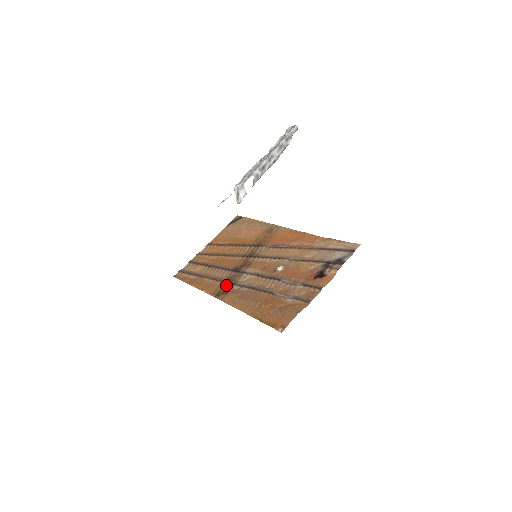
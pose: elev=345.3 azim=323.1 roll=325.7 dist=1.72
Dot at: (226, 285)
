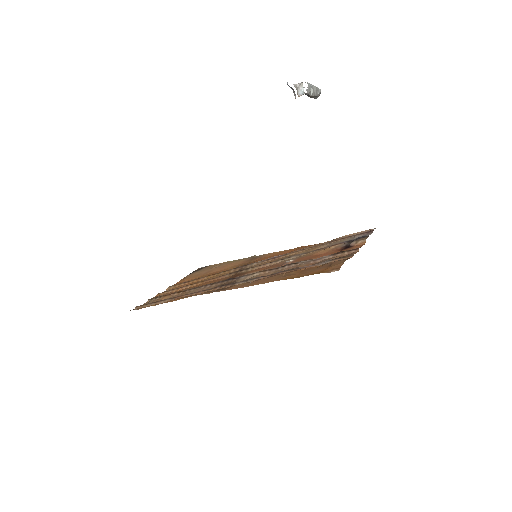
Dot at: (222, 287)
